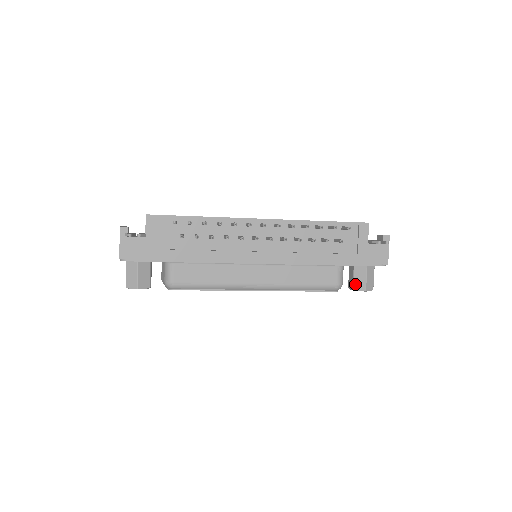
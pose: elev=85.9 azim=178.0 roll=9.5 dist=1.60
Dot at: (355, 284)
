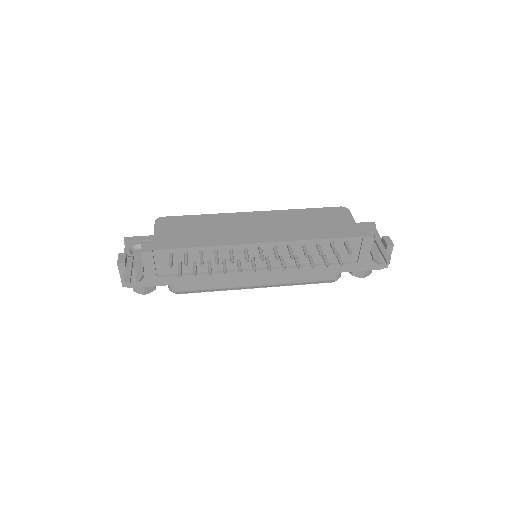
Dot at: occluded
